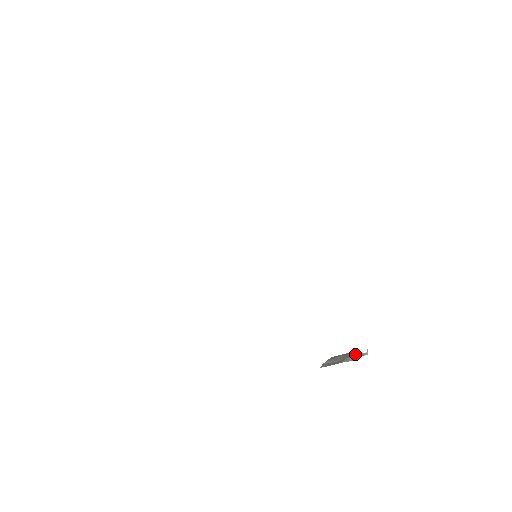
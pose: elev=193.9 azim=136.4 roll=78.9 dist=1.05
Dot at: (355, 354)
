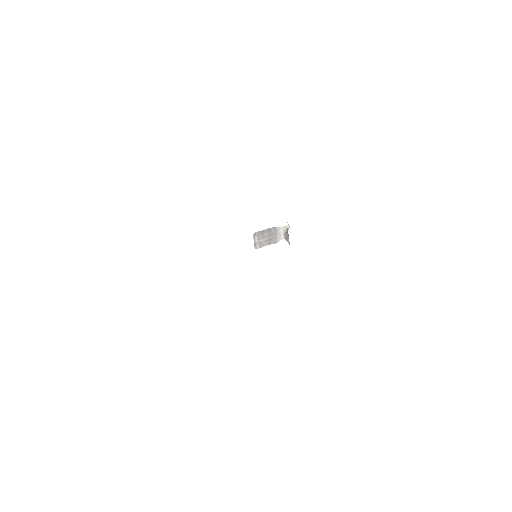
Dot at: (279, 229)
